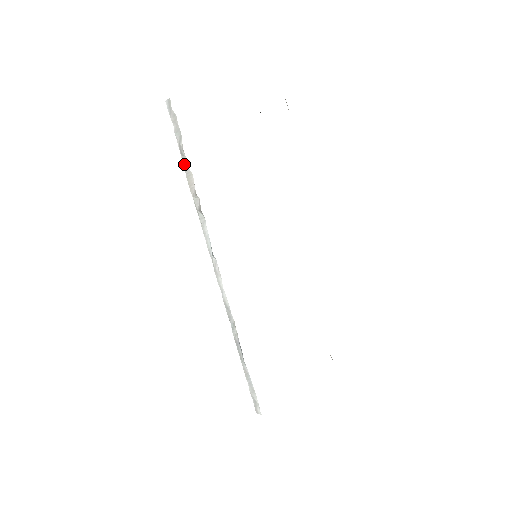
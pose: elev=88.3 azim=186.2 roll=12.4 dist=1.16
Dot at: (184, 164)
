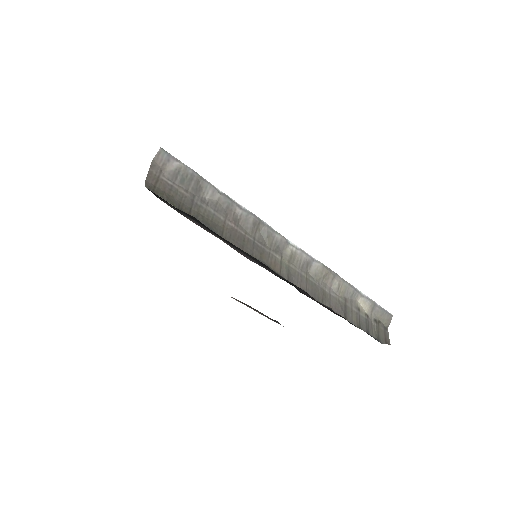
Dot at: occluded
